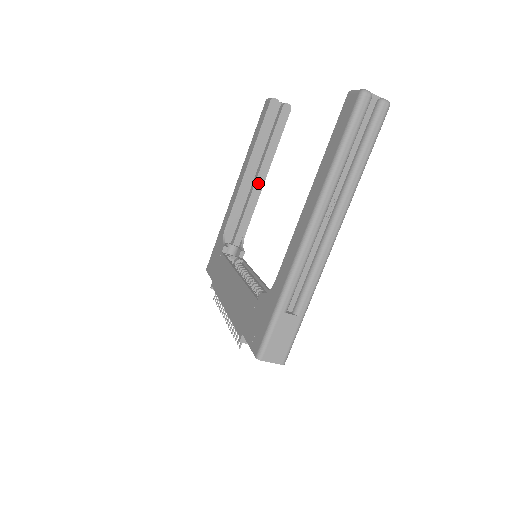
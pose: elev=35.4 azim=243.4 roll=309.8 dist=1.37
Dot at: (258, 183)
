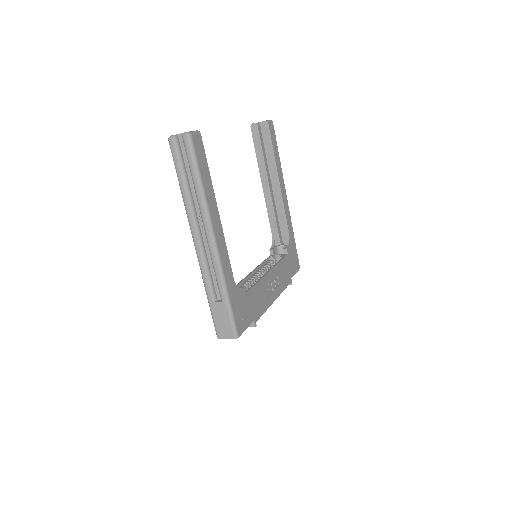
Dot at: (276, 191)
